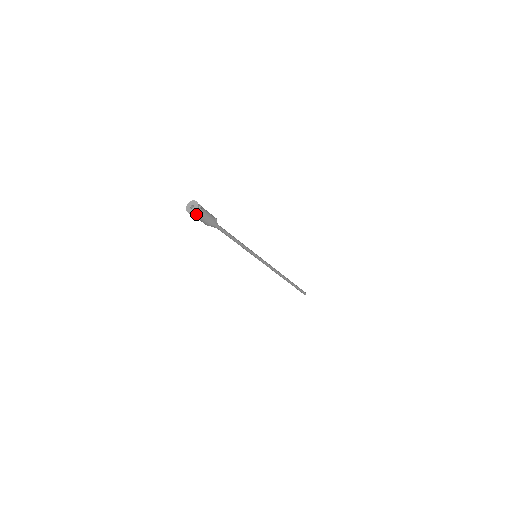
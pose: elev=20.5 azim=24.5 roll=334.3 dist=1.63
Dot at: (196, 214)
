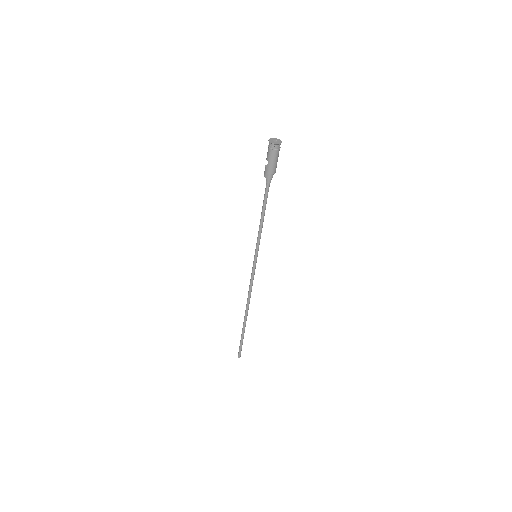
Dot at: (278, 148)
